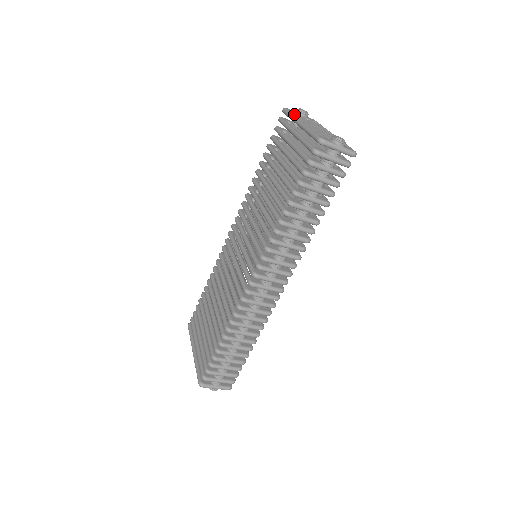
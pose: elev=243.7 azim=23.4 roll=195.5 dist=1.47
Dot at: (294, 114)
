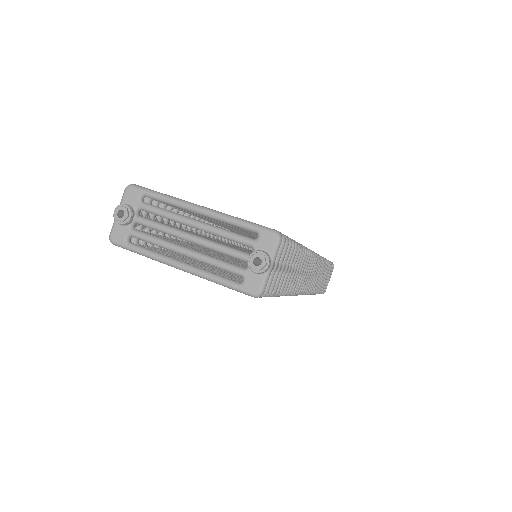
Dot at: (131, 237)
